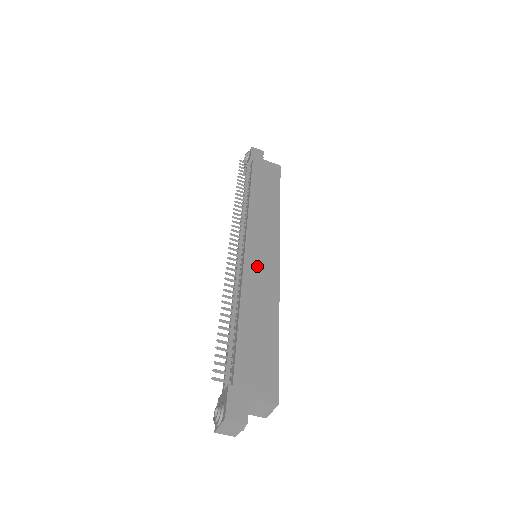
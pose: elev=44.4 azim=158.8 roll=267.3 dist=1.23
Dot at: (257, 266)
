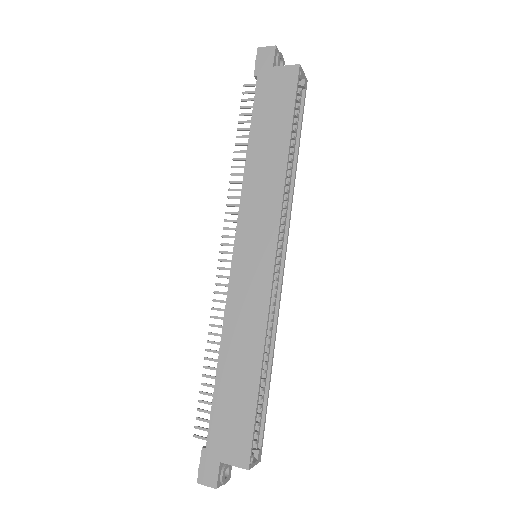
Dot at: (244, 285)
